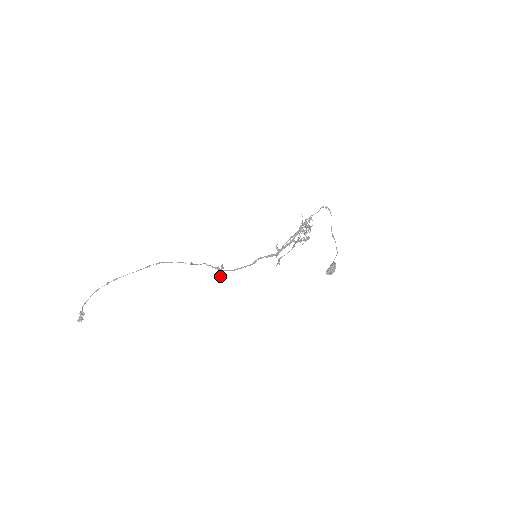
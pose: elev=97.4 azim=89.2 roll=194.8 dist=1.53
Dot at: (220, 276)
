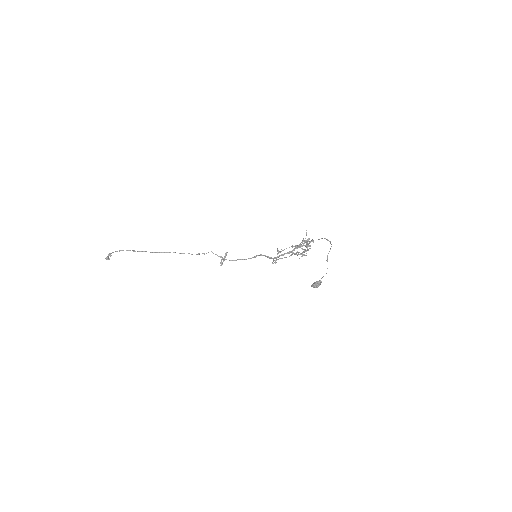
Dot at: (222, 264)
